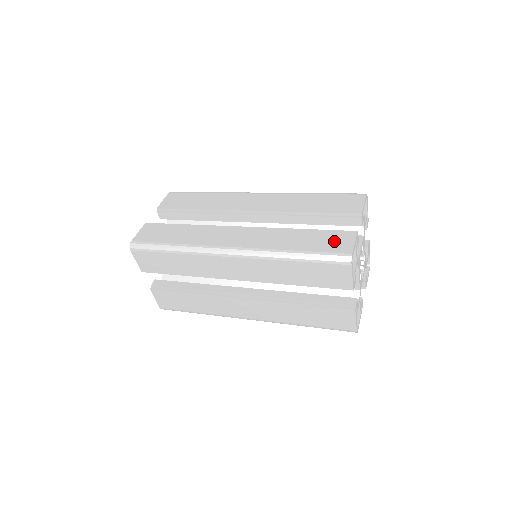
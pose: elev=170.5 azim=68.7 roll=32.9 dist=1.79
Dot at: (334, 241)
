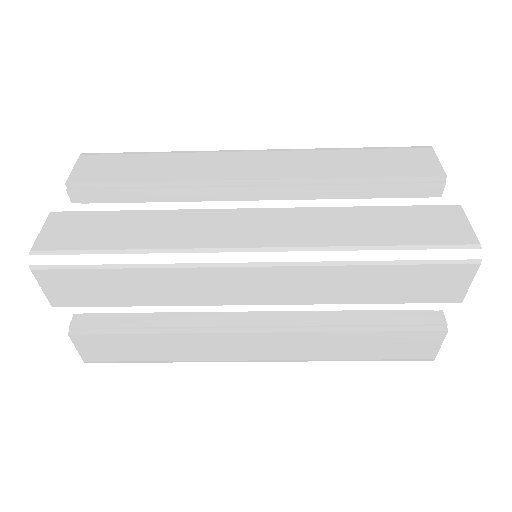
Dot at: occluded
